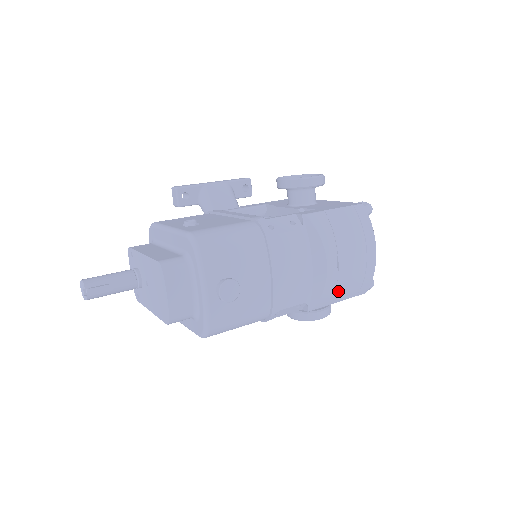
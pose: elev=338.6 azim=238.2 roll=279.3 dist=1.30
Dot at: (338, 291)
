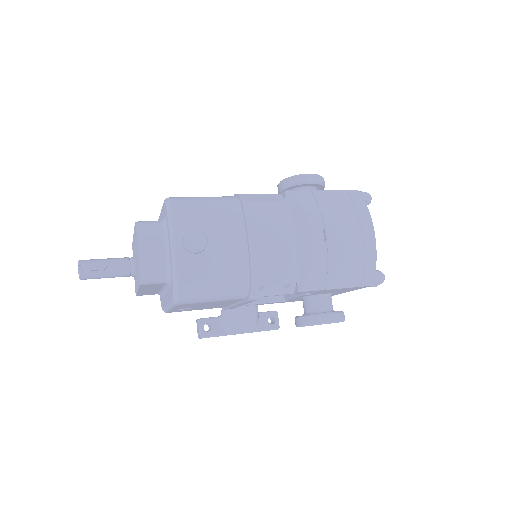
Dot at: (332, 271)
